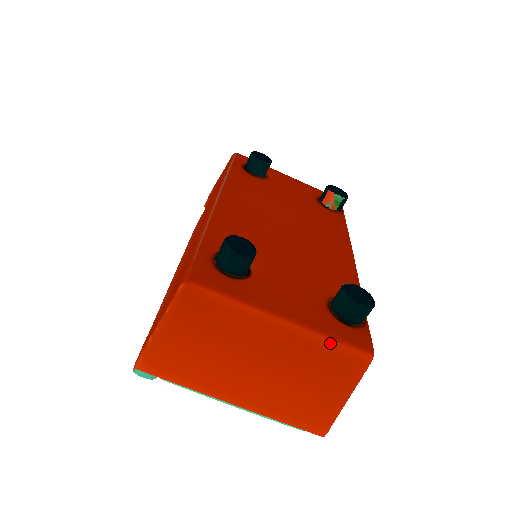
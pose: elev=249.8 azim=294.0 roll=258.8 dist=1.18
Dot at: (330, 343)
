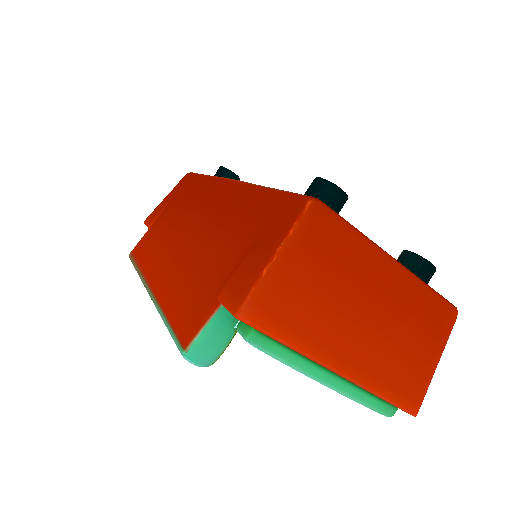
Dot at: (429, 291)
